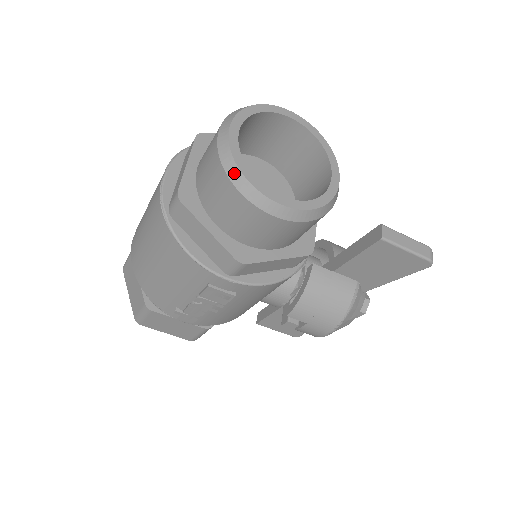
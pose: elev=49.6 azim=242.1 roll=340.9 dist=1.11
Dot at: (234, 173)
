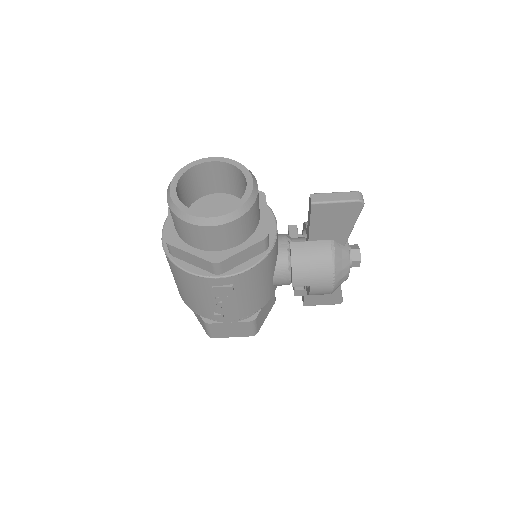
Dot at: (179, 213)
